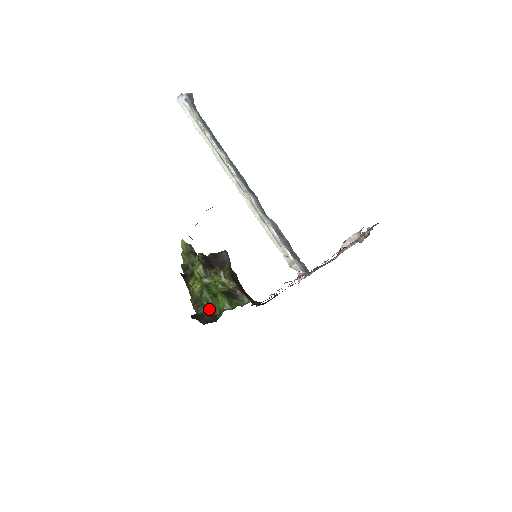
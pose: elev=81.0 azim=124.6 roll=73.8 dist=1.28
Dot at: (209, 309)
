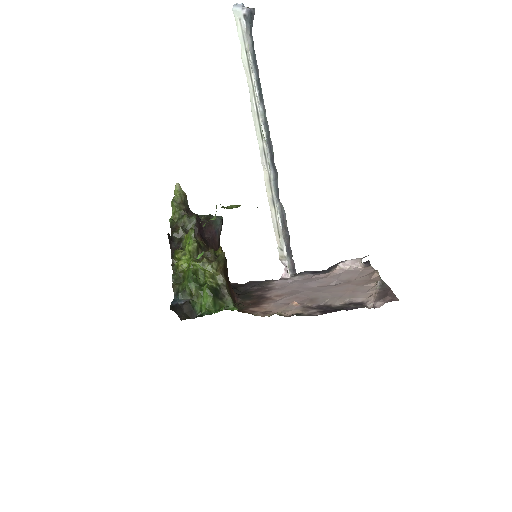
Dot at: (190, 301)
